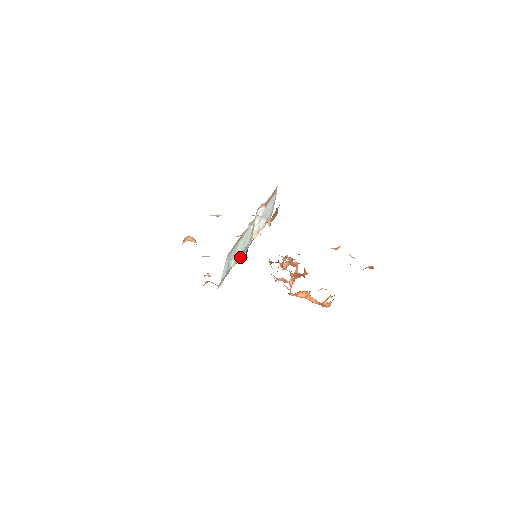
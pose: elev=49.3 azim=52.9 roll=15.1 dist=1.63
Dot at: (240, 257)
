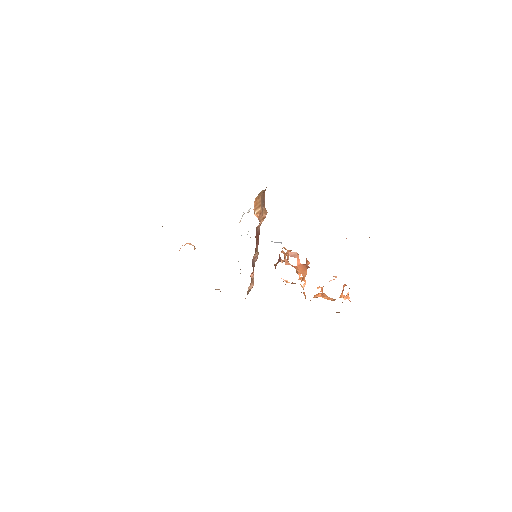
Dot at: occluded
